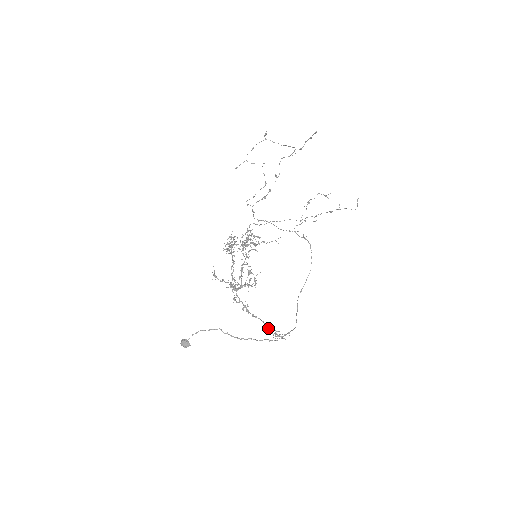
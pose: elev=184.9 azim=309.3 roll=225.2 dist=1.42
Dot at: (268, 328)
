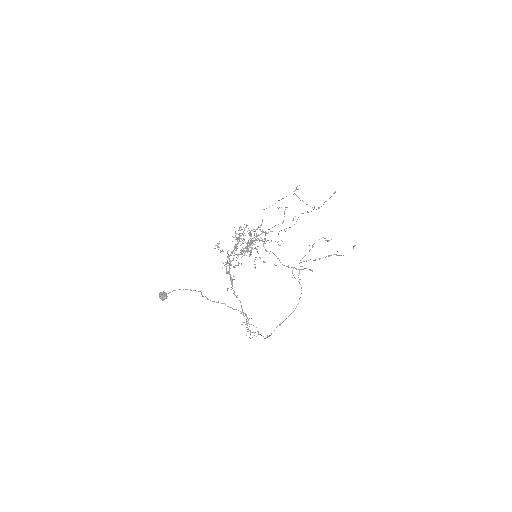
Dot at: occluded
